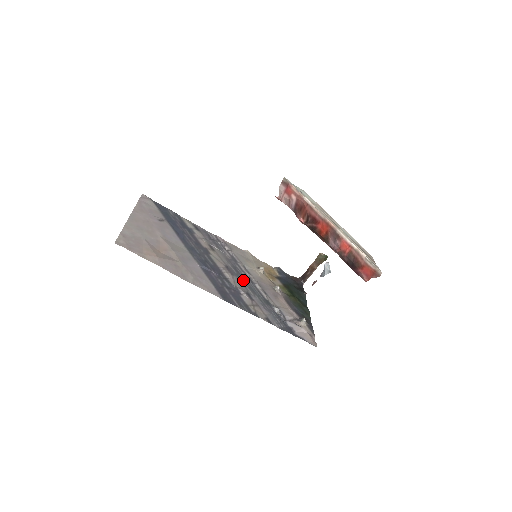
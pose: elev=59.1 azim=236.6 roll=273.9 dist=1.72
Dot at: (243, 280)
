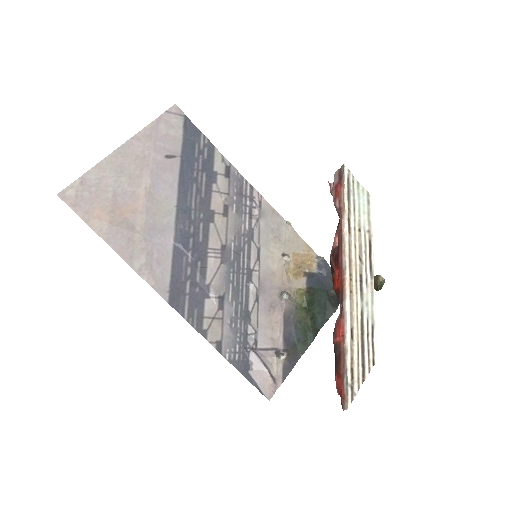
Dot at: (235, 273)
